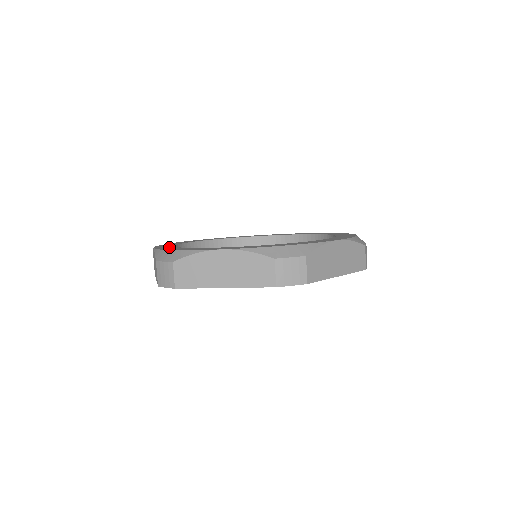
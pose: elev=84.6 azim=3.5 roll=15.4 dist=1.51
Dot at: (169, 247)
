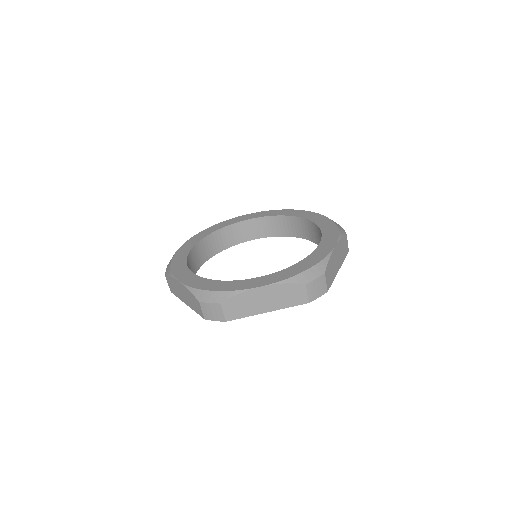
Dot at: (188, 247)
